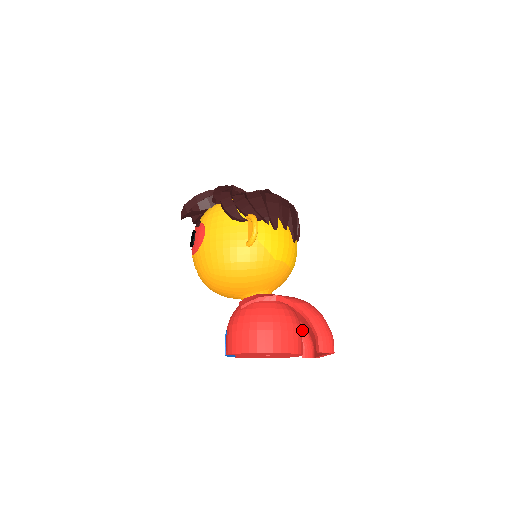
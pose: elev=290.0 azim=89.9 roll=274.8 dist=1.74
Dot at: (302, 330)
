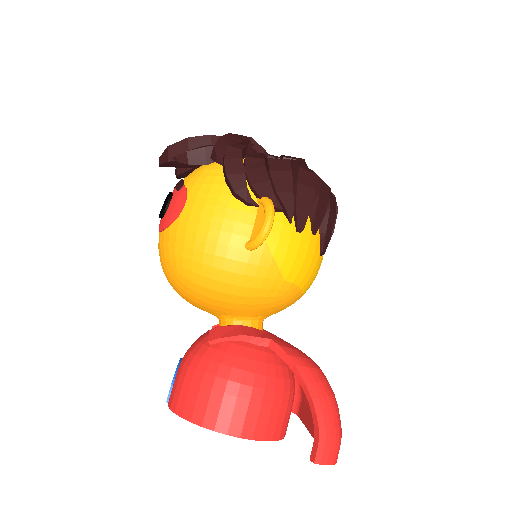
Dot at: occluded
